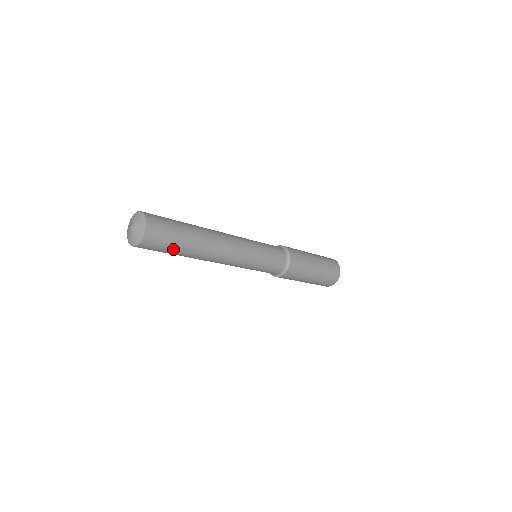
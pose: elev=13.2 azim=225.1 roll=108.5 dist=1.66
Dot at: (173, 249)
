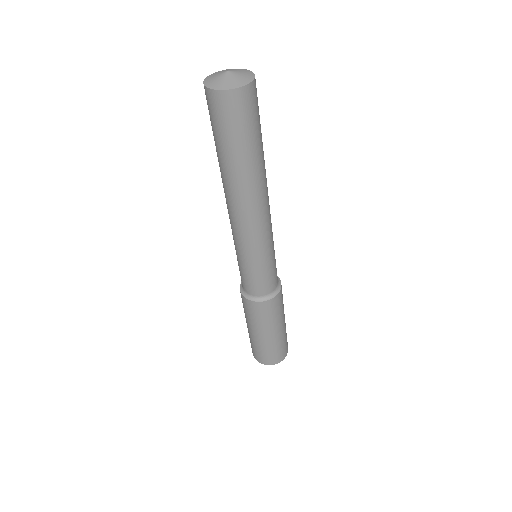
Dot at: (225, 142)
